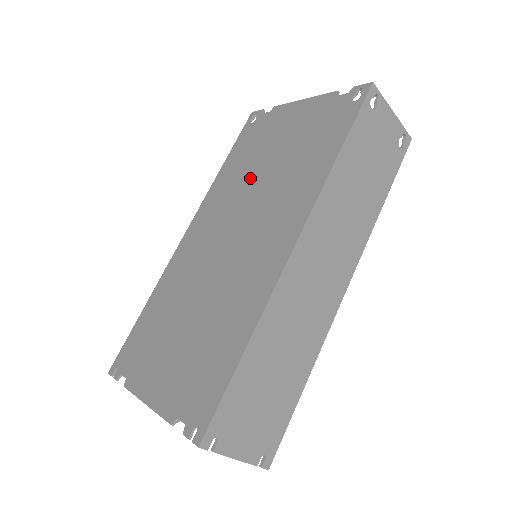
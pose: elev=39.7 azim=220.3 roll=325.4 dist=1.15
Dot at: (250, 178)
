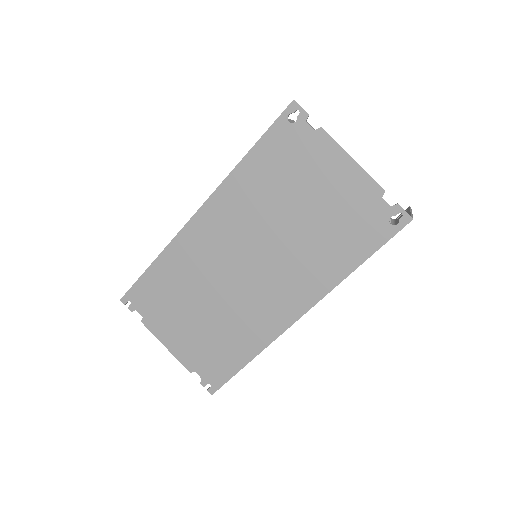
Dot at: (275, 212)
